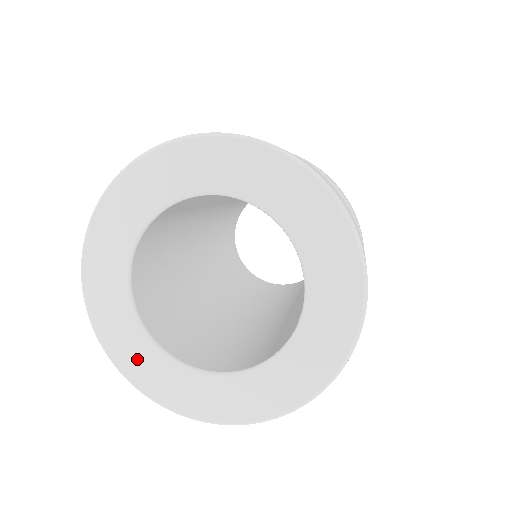
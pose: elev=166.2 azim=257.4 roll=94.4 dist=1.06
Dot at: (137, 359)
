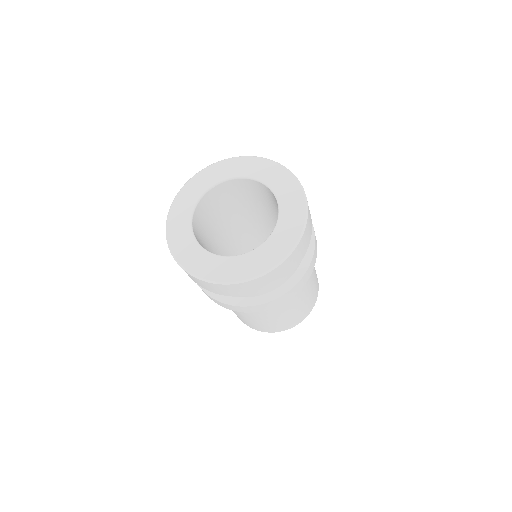
Dot at: (183, 245)
